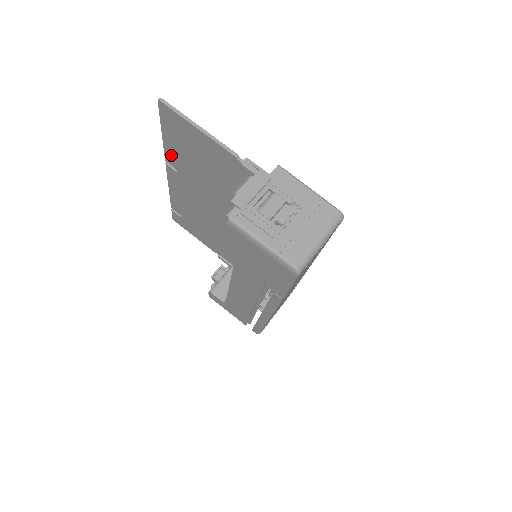
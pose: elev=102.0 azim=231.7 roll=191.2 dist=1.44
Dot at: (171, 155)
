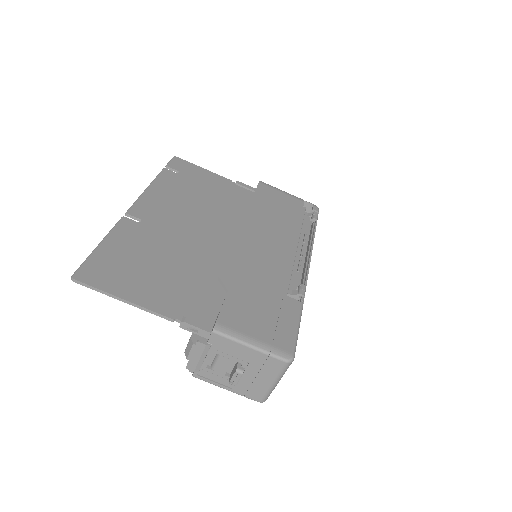
Dot at: (123, 234)
